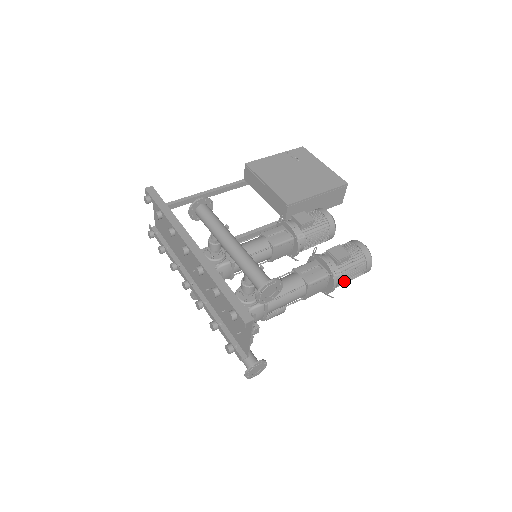
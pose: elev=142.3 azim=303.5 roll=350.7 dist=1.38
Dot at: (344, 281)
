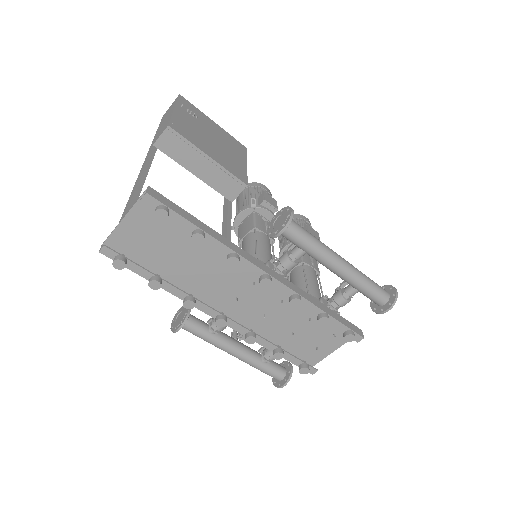
Dot at: occluded
